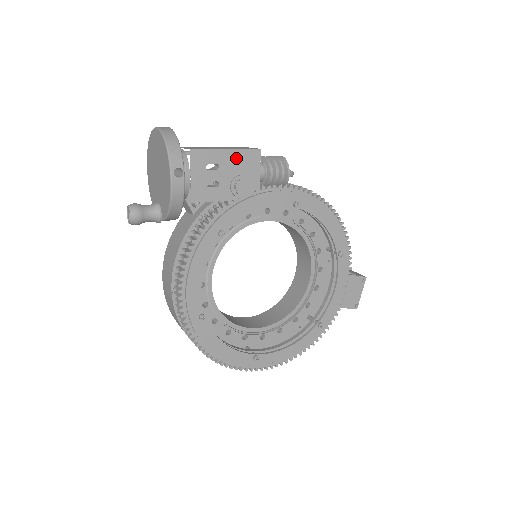
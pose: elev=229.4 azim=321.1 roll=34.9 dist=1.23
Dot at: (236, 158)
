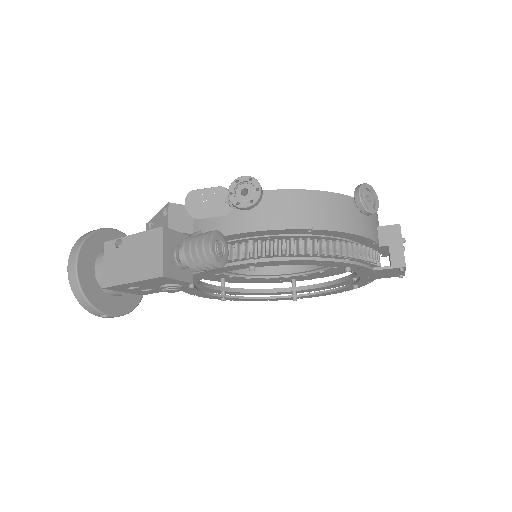
Dot at: (146, 282)
